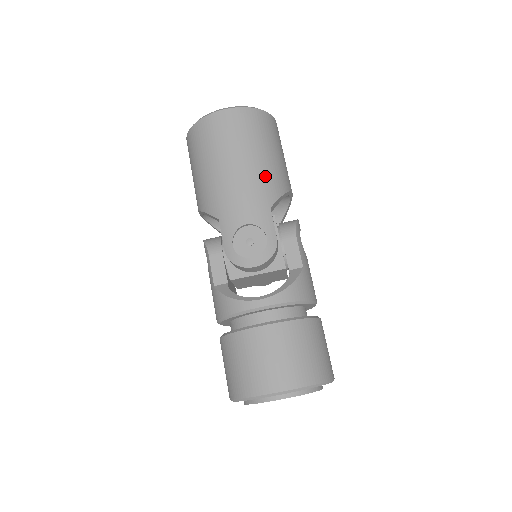
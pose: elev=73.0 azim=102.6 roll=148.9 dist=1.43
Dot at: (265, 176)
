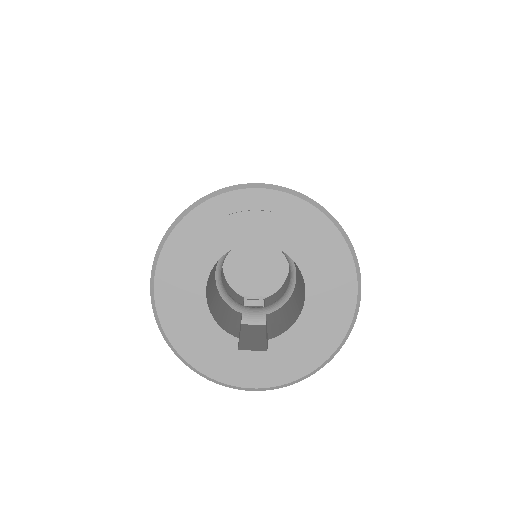
Dot at: occluded
